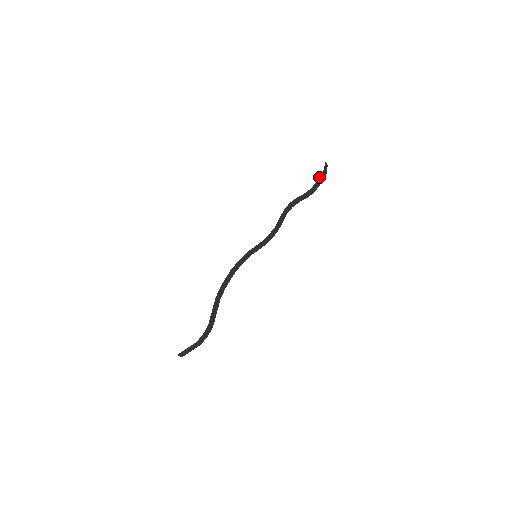
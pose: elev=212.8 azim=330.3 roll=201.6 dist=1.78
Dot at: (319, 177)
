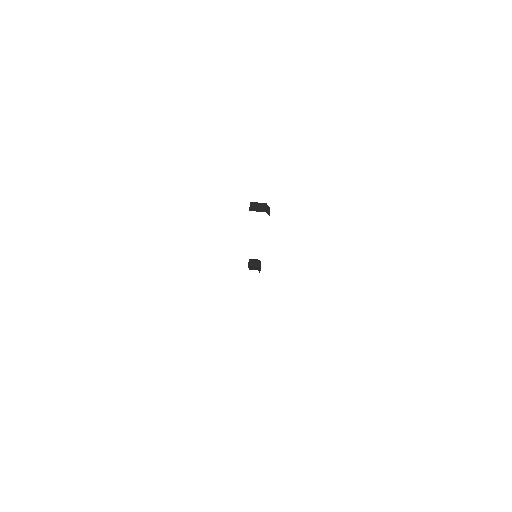
Dot at: occluded
